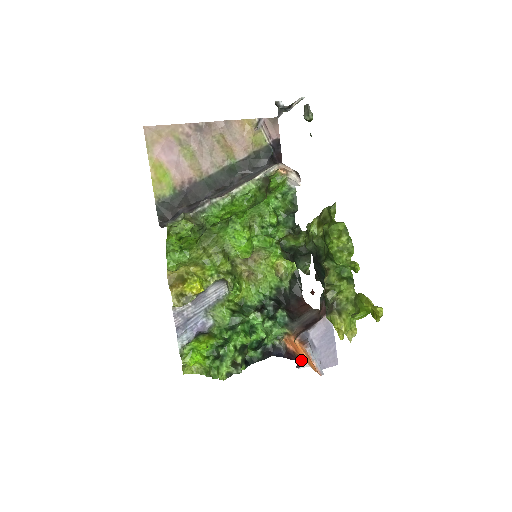
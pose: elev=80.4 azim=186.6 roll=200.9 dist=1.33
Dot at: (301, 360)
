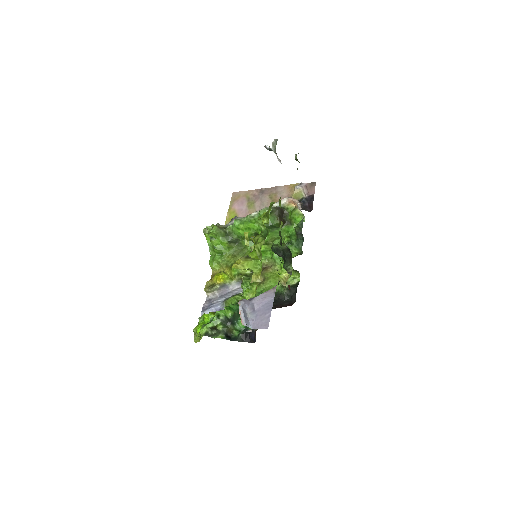
Dot at: occluded
